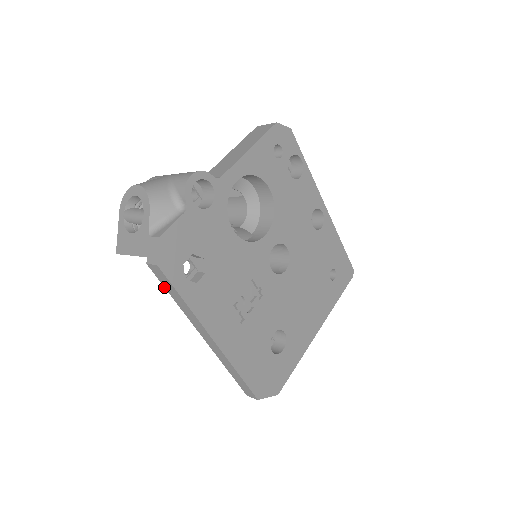
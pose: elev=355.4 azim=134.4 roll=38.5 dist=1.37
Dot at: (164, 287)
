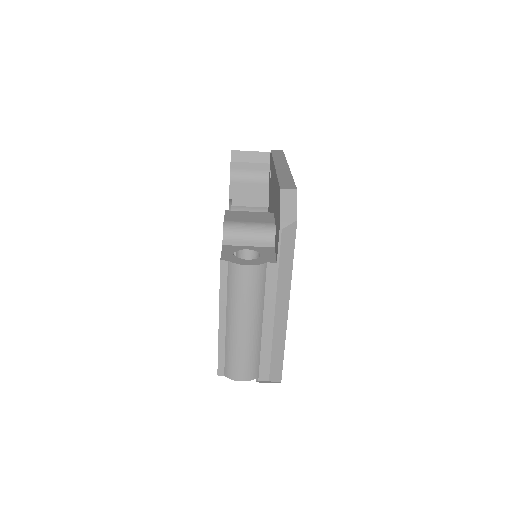
Dot at: (272, 154)
